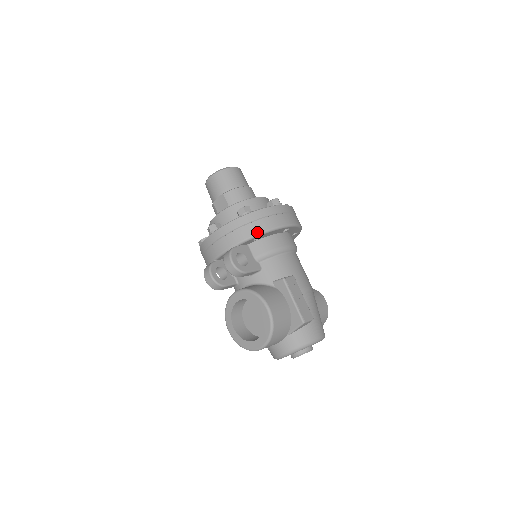
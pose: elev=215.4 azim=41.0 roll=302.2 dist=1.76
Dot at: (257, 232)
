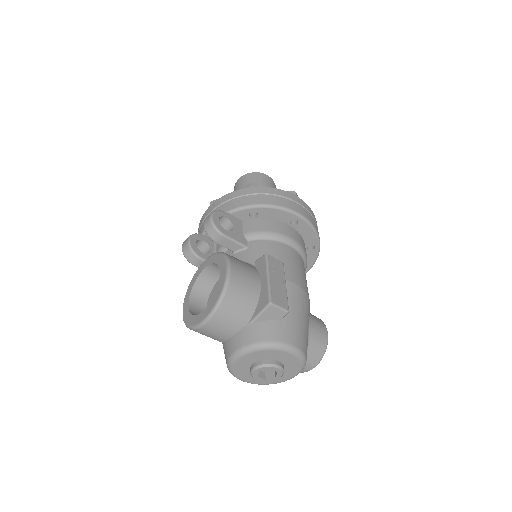
Dot at: (255, 203)
